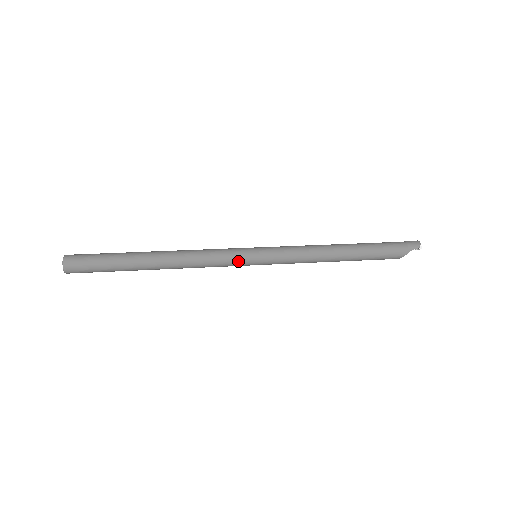
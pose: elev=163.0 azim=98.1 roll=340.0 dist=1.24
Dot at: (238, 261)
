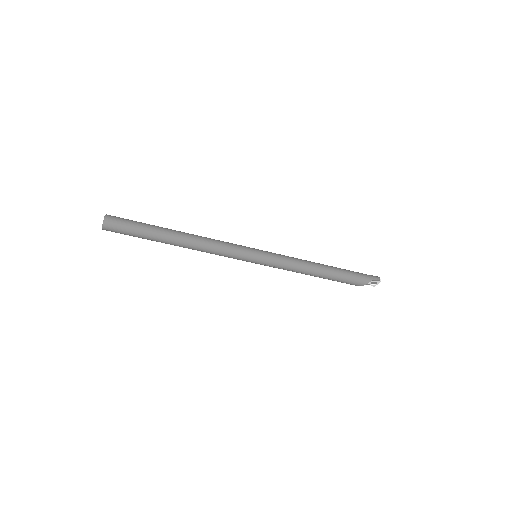
Dot at: (243, 253)
